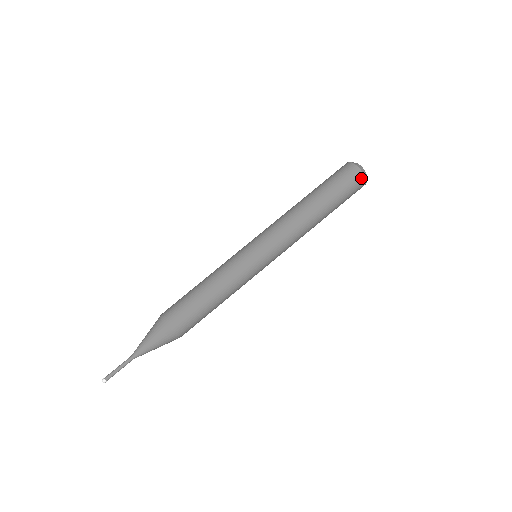
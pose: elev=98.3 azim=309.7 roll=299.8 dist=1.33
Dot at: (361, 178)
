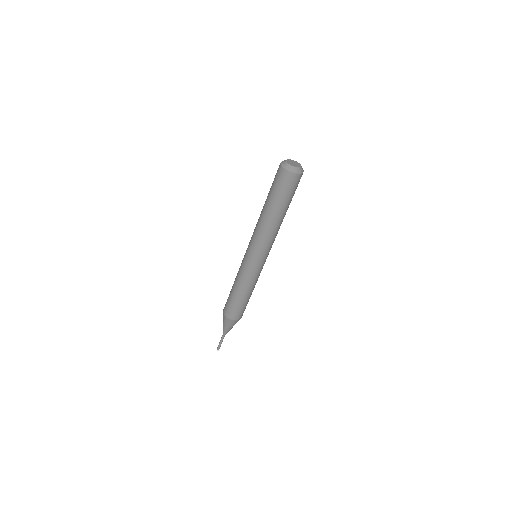
Dot at: (300, 177)
